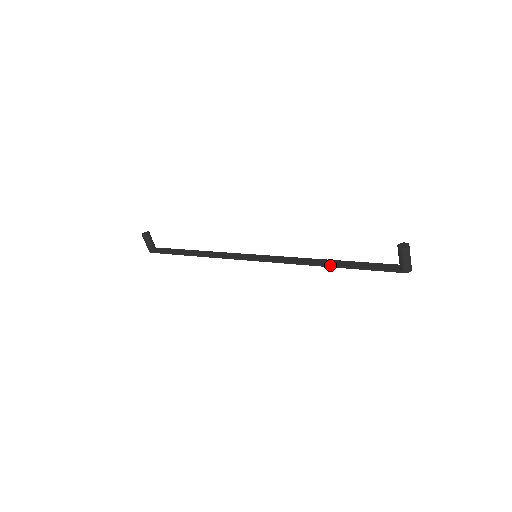
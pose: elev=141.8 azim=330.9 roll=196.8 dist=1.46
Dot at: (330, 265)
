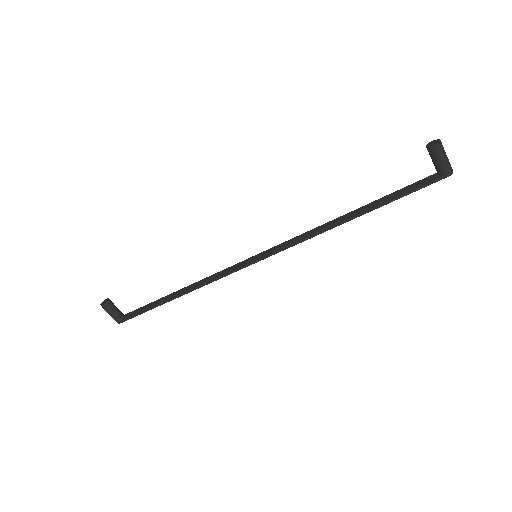
Dot at: (353, 216)
